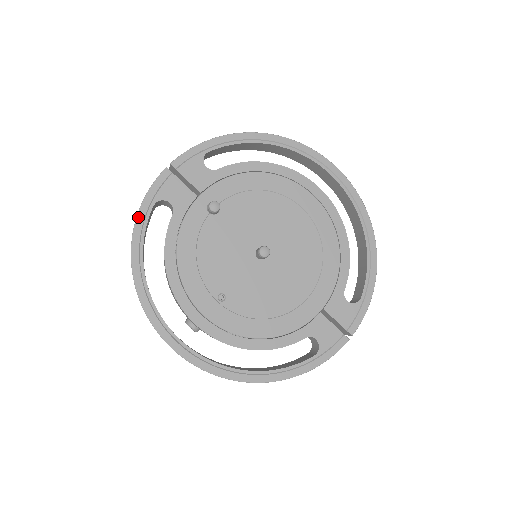
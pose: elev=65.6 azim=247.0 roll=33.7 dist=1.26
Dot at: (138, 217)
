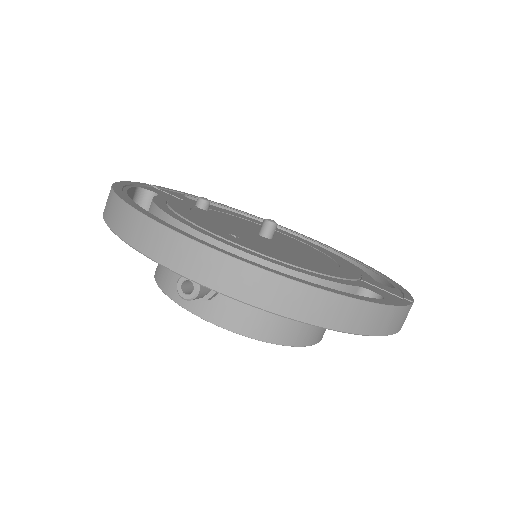
Dot at: (119, 182)
